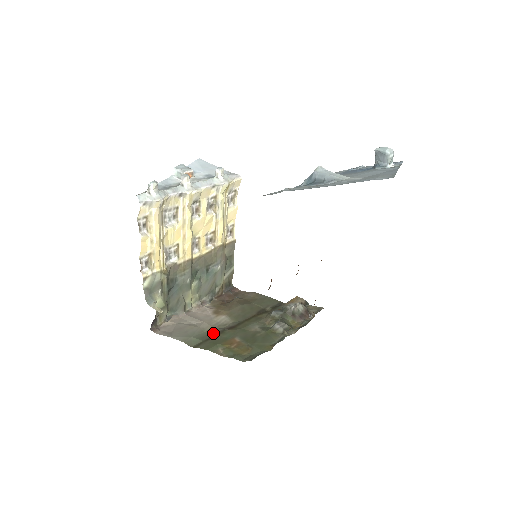
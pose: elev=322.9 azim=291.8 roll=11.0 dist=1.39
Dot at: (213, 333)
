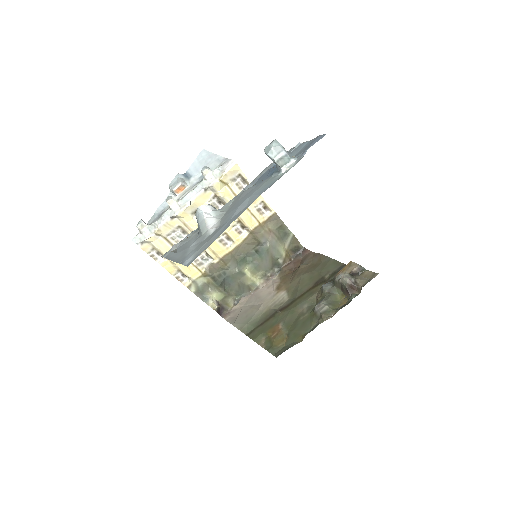
Dot at: (266, 317)
